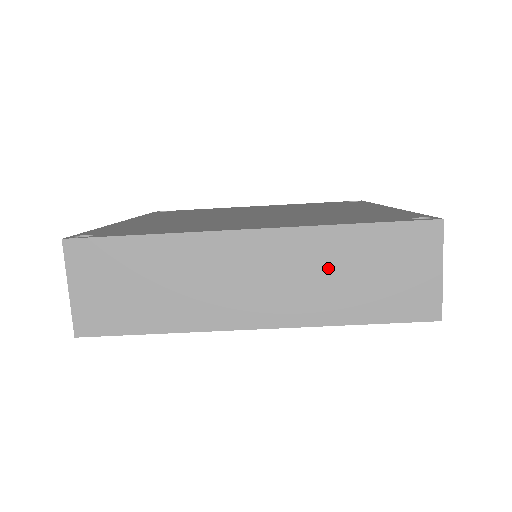
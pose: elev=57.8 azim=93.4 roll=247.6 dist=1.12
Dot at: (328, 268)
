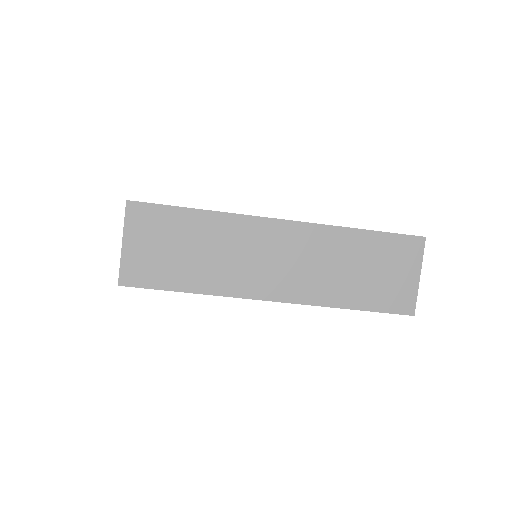
Dot at: (336, 260)
